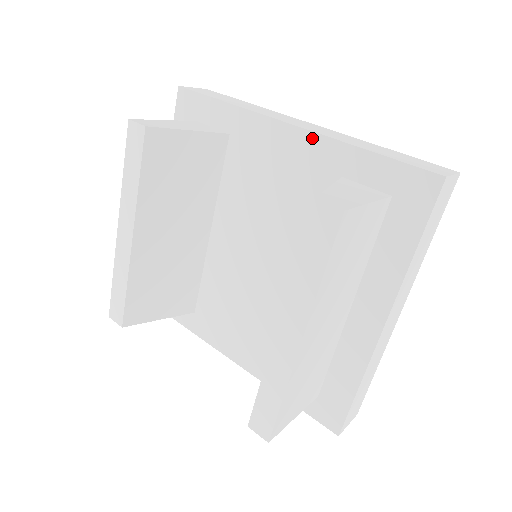
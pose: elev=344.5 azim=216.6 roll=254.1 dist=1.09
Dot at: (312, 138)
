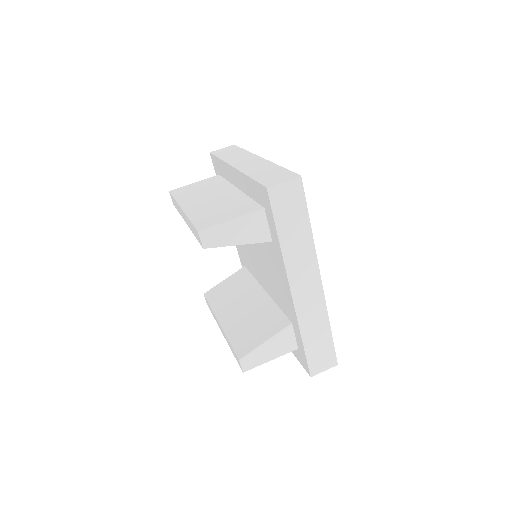
Dot at: (293, 308)
